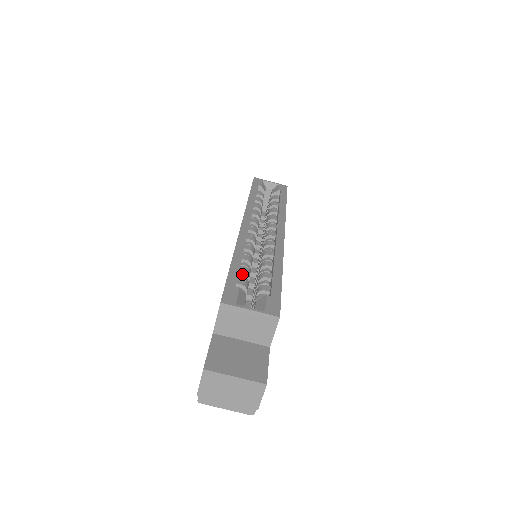
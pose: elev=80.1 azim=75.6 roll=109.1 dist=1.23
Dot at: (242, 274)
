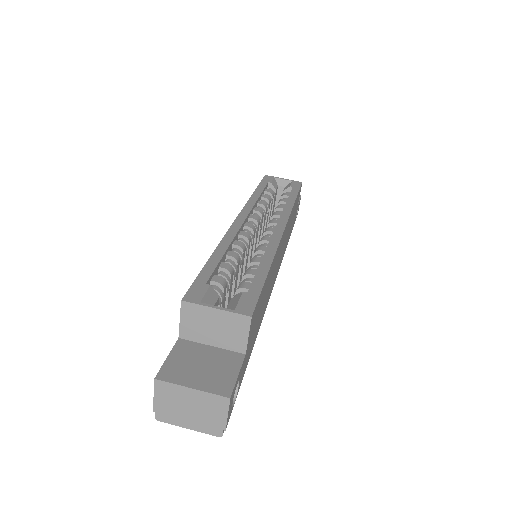
Dot at: (222, 271)
